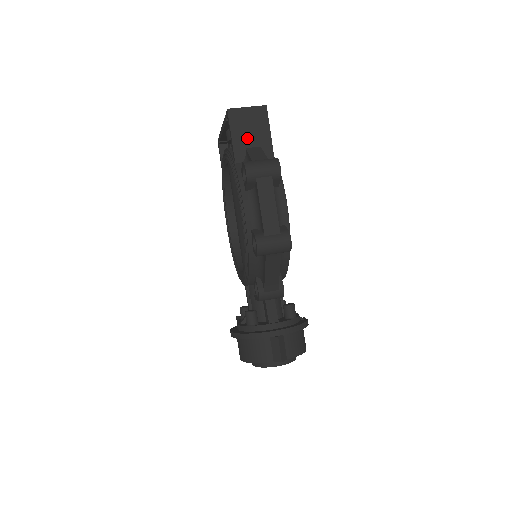
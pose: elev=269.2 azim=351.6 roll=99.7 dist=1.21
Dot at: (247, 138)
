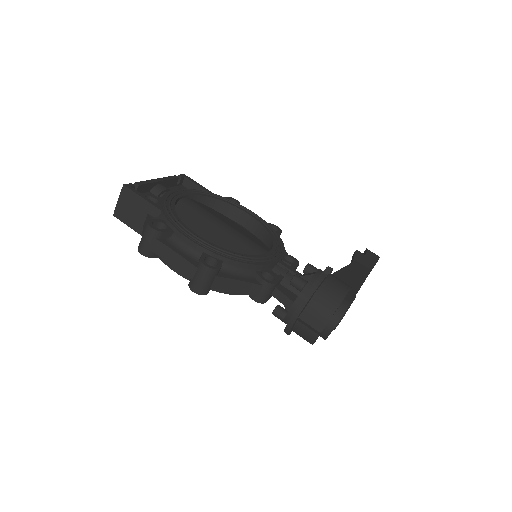
Dot at: (137, 218)
